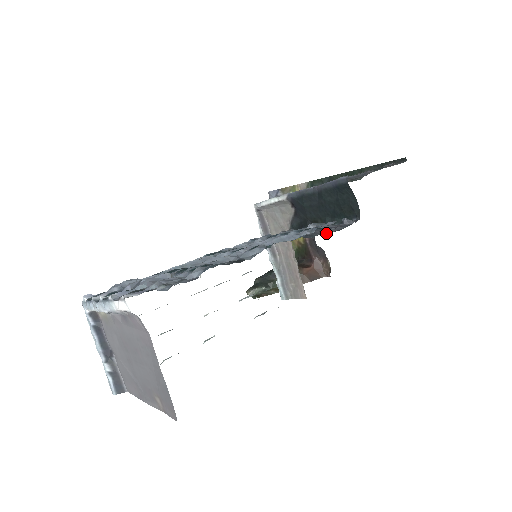
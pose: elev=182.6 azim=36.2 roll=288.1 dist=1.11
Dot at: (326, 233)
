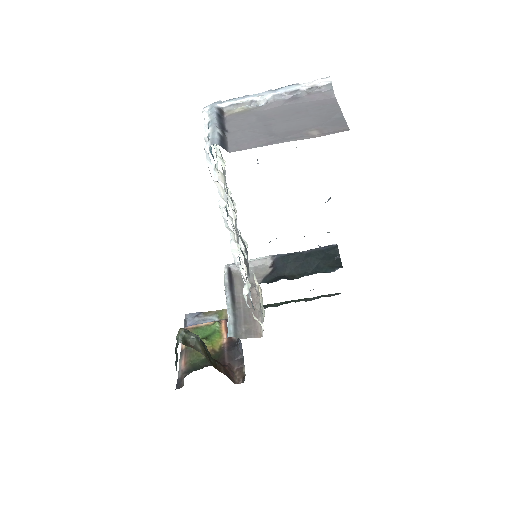
Dot at: occluded
